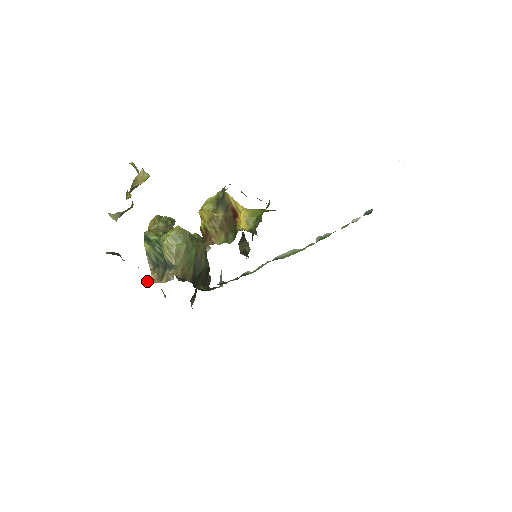
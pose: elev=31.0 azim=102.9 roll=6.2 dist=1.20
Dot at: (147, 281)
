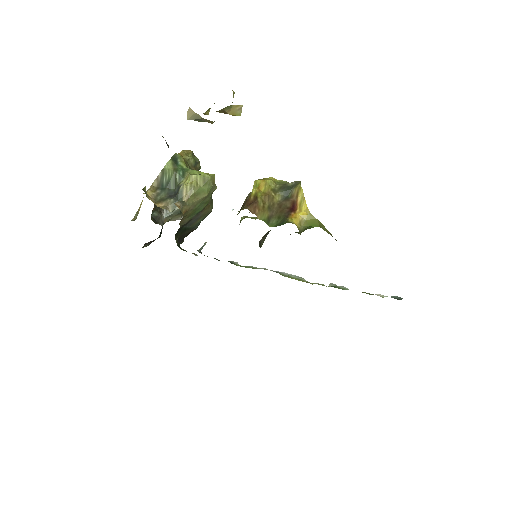
Dot at: (145, 192)
